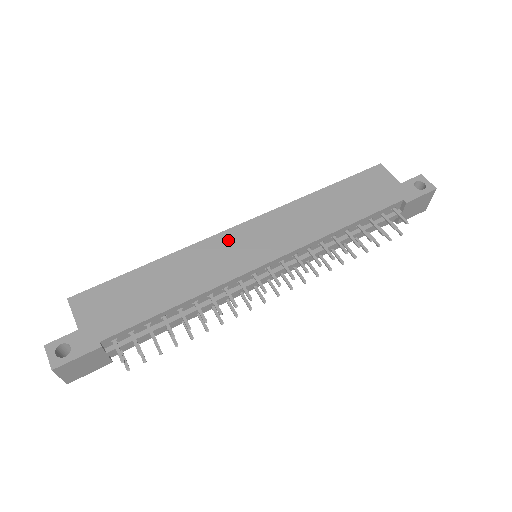
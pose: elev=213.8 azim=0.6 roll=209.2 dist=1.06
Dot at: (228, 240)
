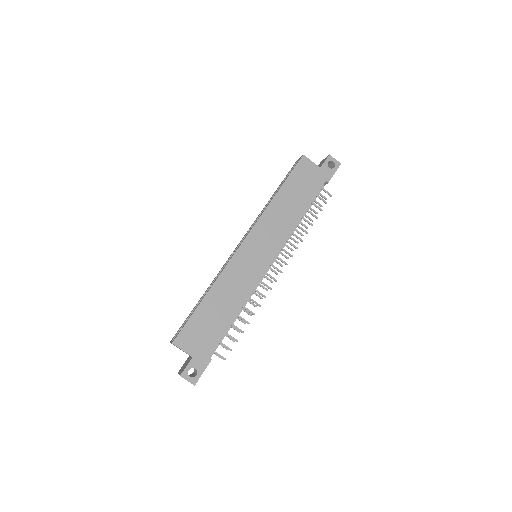
Dot at: (241, 258)
